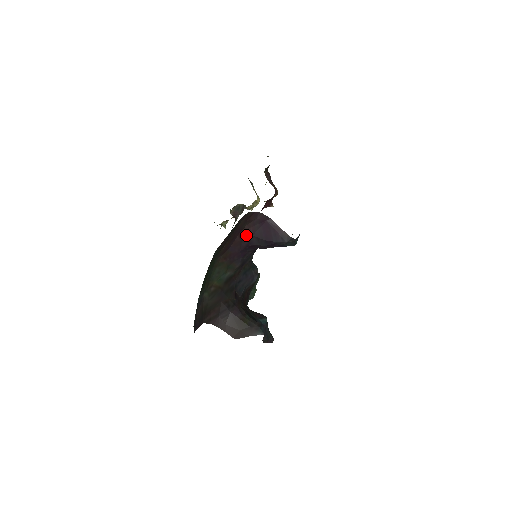
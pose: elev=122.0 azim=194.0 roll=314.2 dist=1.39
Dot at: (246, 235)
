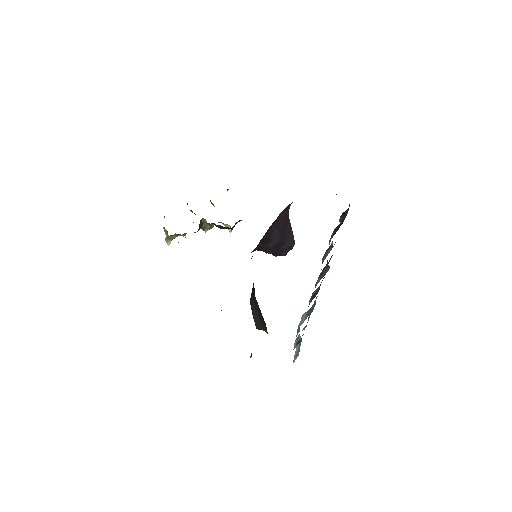
Dot at: (275, 223)
